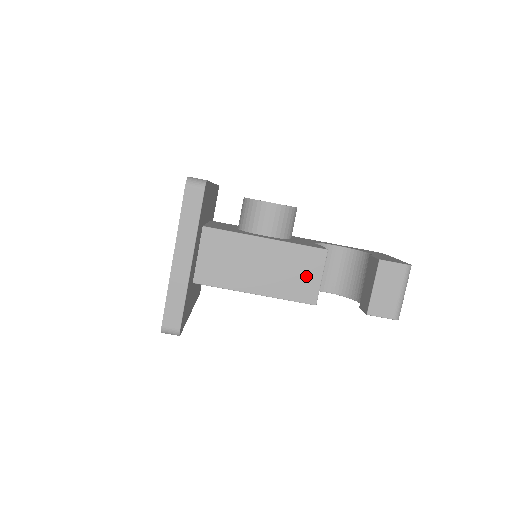
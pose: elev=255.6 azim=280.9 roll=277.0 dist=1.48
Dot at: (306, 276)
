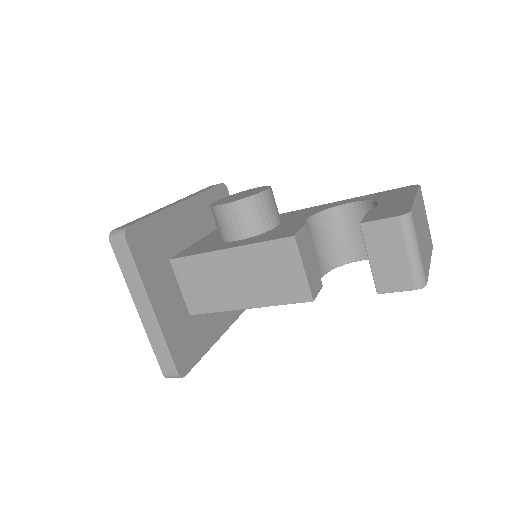
Dot at: (286, 273)
